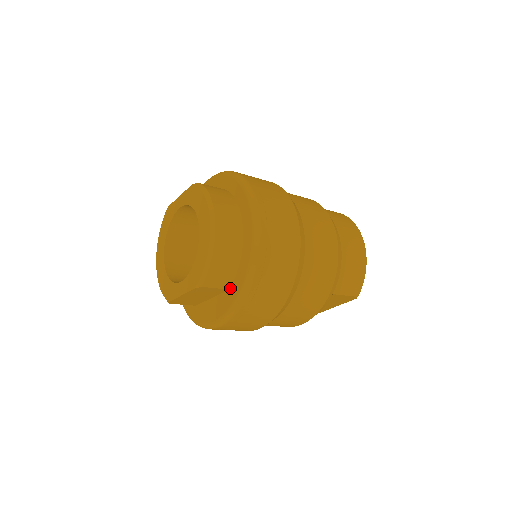
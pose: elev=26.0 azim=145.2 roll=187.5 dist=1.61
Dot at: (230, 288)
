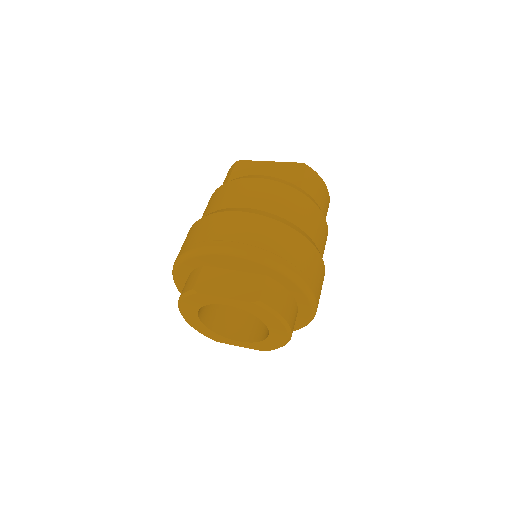
Dot at: occluded
